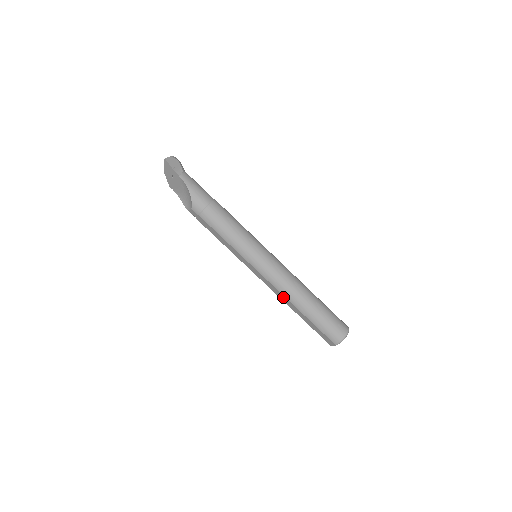
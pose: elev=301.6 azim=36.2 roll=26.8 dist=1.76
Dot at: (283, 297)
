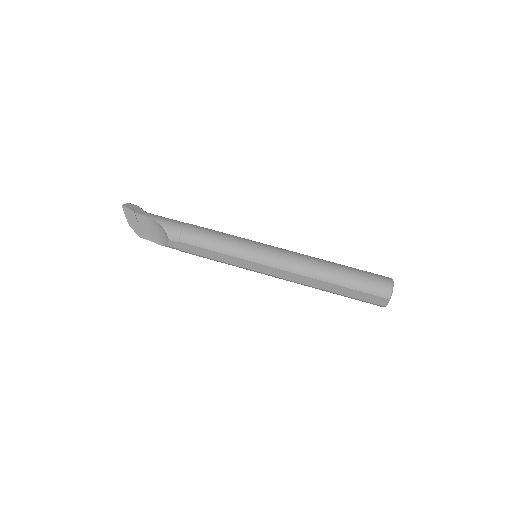
Dot at: (305, 279)
